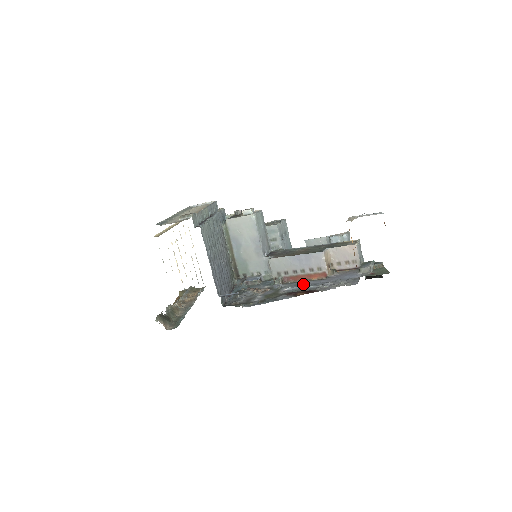
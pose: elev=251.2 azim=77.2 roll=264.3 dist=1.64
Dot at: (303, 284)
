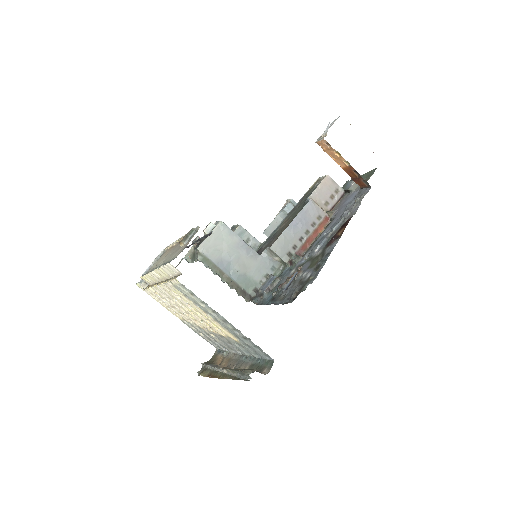
Dot at: (324, 235)
